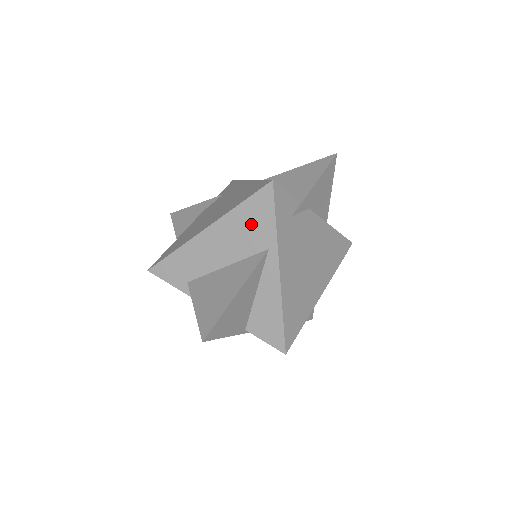
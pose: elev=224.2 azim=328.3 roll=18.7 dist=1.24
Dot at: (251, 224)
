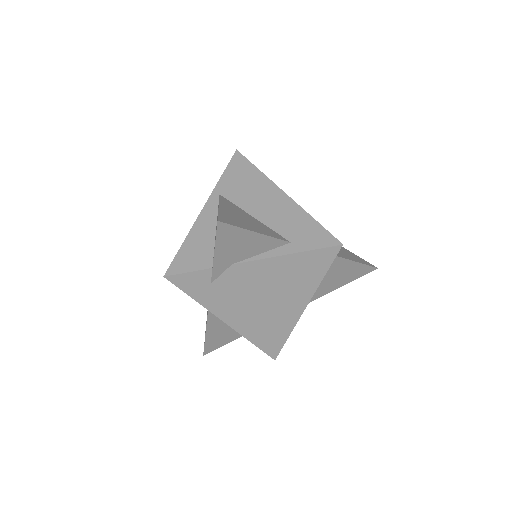
Dot at: occluded
